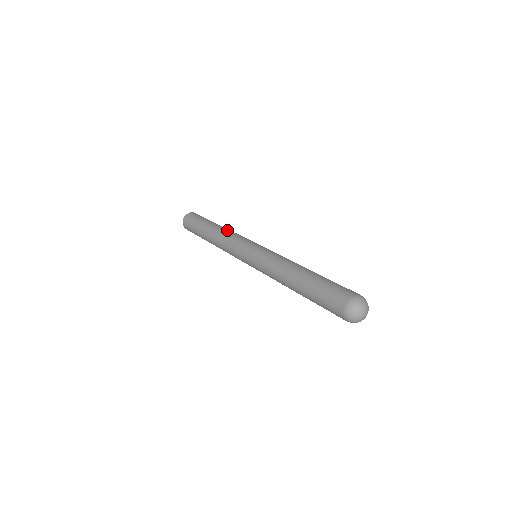
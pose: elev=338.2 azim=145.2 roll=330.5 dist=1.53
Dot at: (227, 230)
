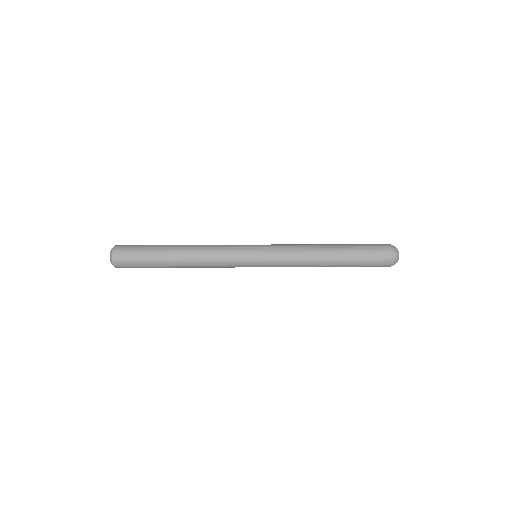
Dot at: occluded
